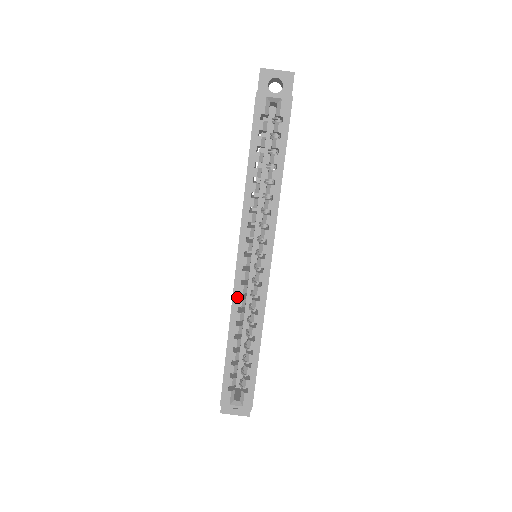
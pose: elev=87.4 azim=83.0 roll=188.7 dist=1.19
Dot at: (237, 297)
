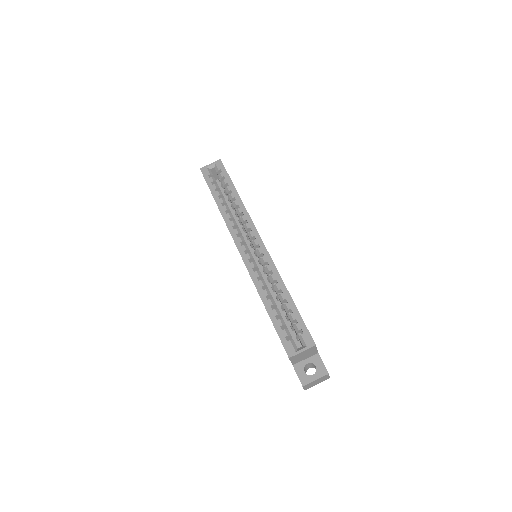
Dot at: (252, 272)
